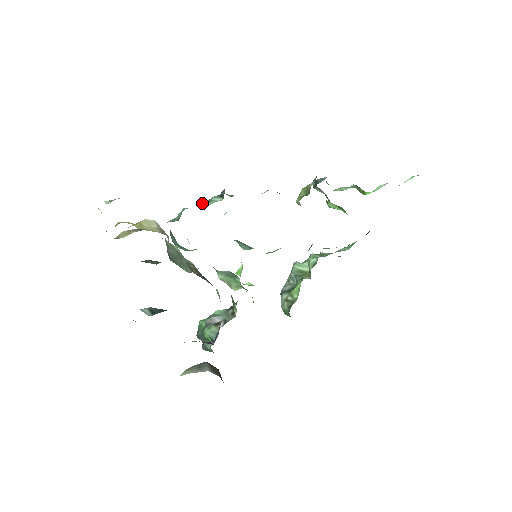
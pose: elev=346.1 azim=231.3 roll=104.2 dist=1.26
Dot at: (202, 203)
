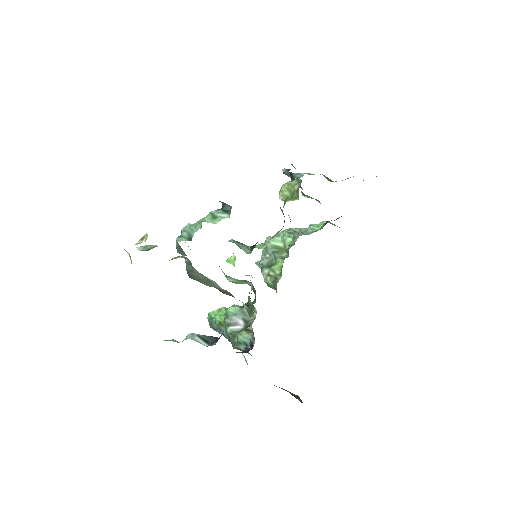
Dot at: (207, 218)
